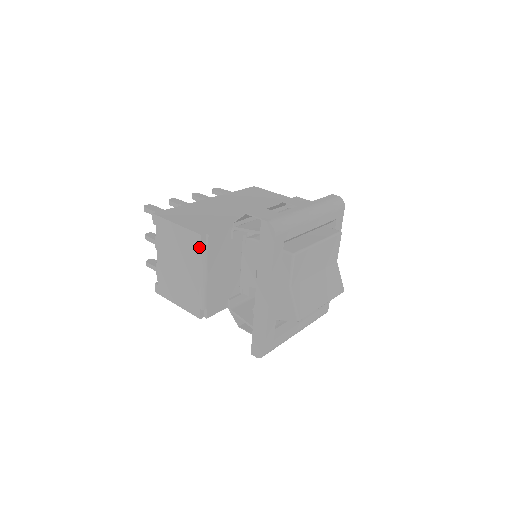
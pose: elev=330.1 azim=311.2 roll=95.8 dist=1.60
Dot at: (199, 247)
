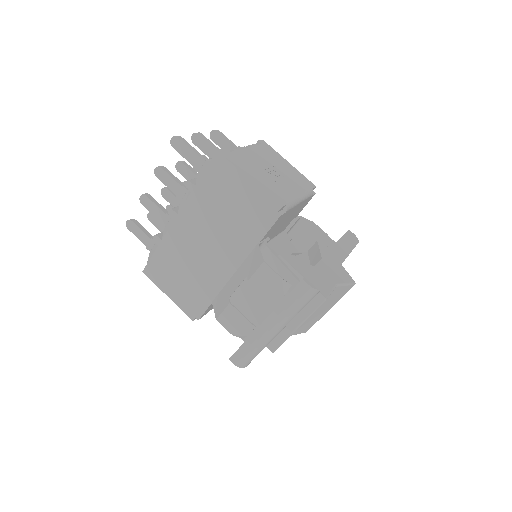
Dot at: occluded
